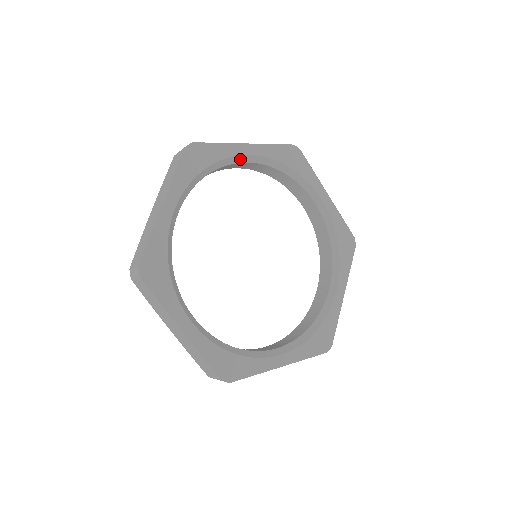
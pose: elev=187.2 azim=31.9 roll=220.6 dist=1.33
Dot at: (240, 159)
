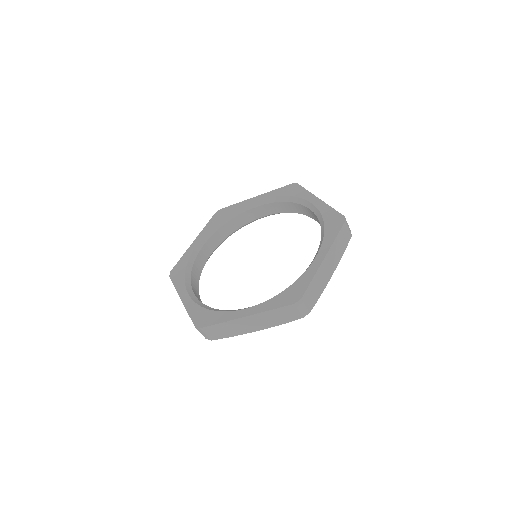
Dot at: (251, 206)
